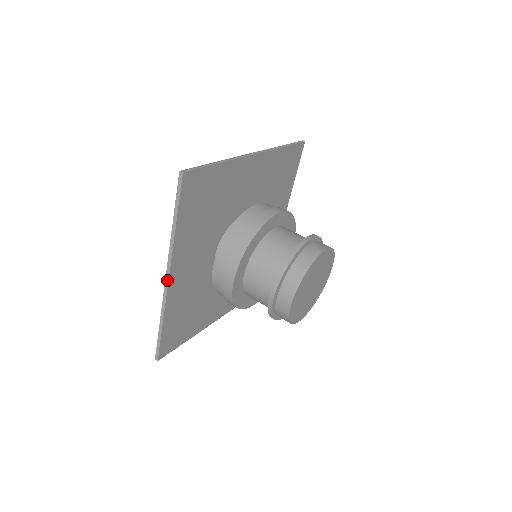
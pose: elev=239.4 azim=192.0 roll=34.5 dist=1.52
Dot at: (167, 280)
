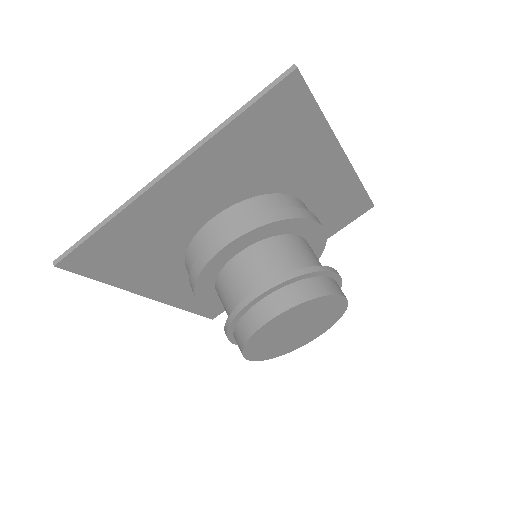
Dot at: (163, 175)
